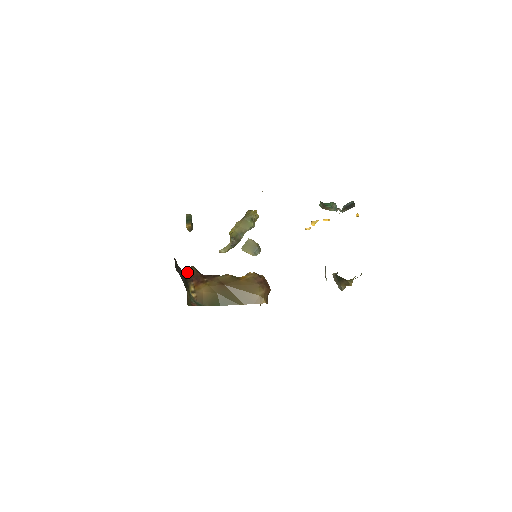
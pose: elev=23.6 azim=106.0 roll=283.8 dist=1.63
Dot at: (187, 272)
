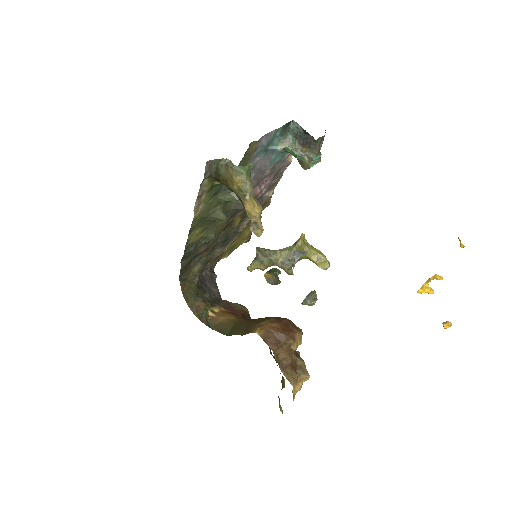
Dot at: (228, 301)
